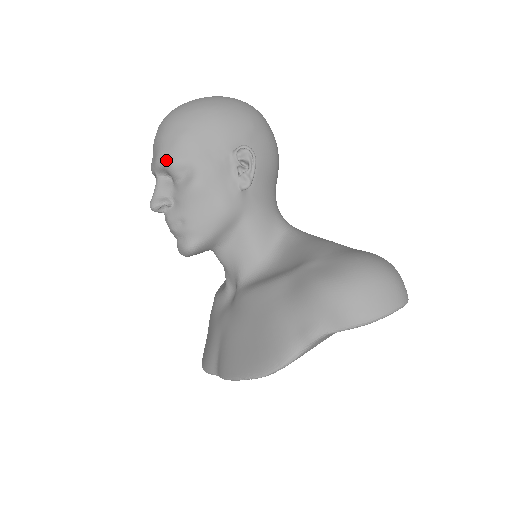
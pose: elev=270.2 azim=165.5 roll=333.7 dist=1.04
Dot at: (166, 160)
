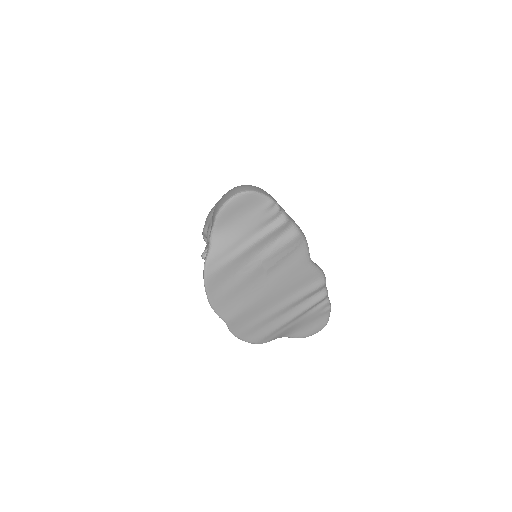
Dot at: (202, 232)
